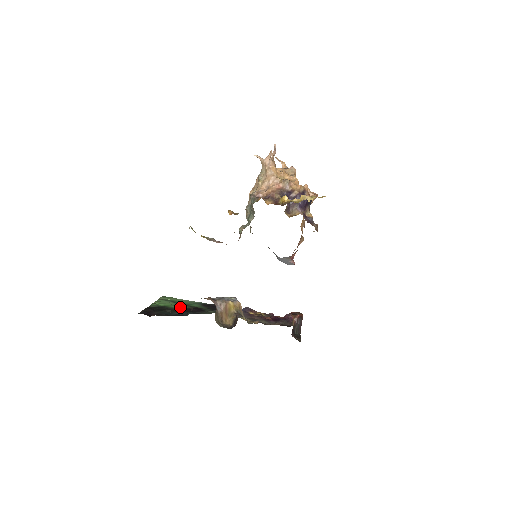
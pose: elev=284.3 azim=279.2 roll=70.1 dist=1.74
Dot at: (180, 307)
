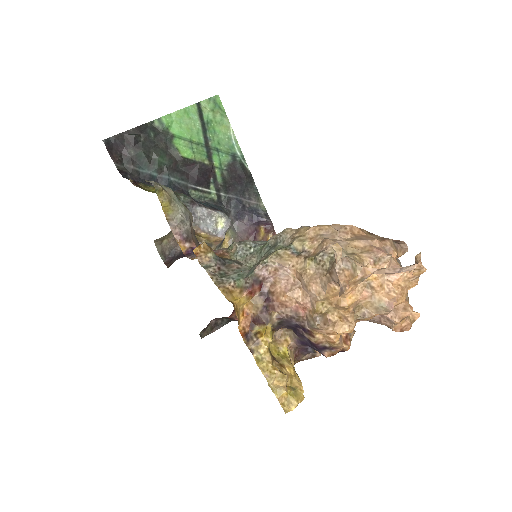
Dot at: (188, 153)
